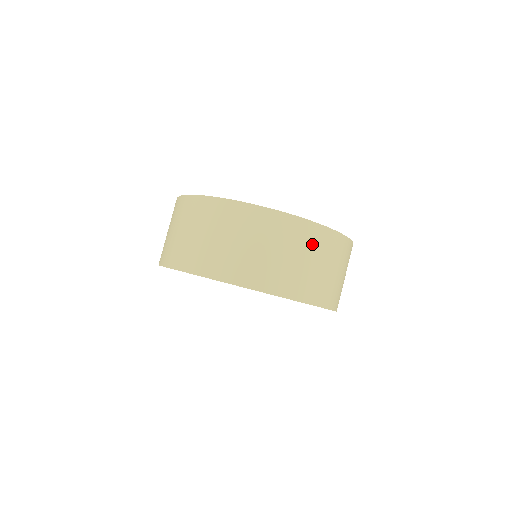
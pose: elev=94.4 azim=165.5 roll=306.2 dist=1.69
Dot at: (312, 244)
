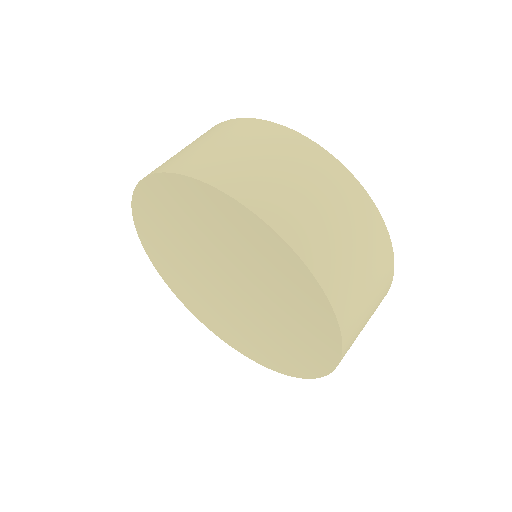
Dot at: (381, 288)
